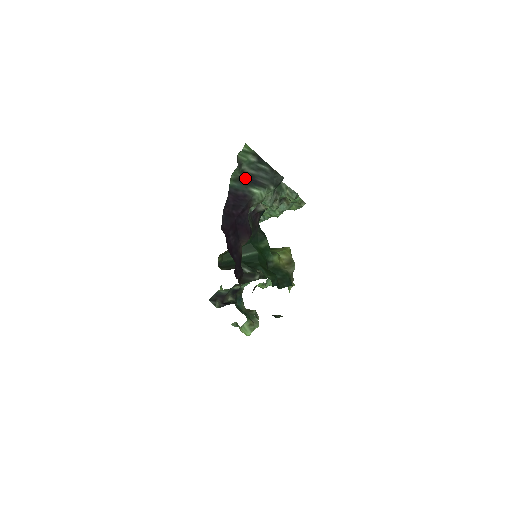
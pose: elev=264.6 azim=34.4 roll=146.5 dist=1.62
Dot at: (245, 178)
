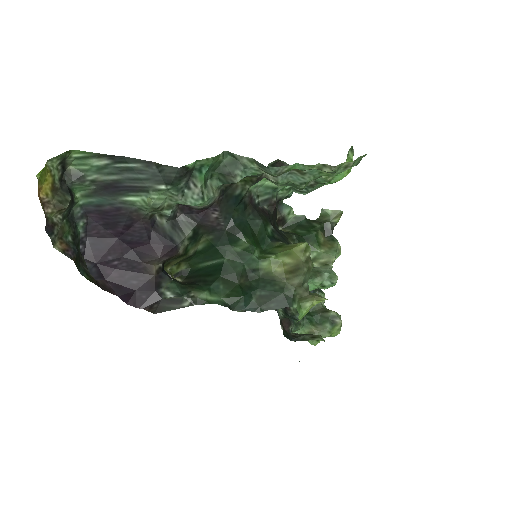
Dot at: (106, 188)
